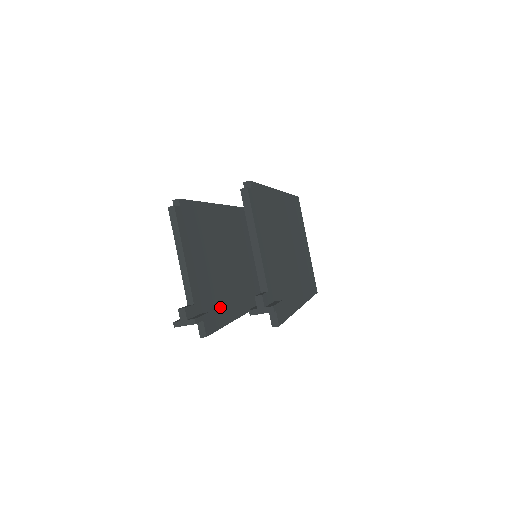
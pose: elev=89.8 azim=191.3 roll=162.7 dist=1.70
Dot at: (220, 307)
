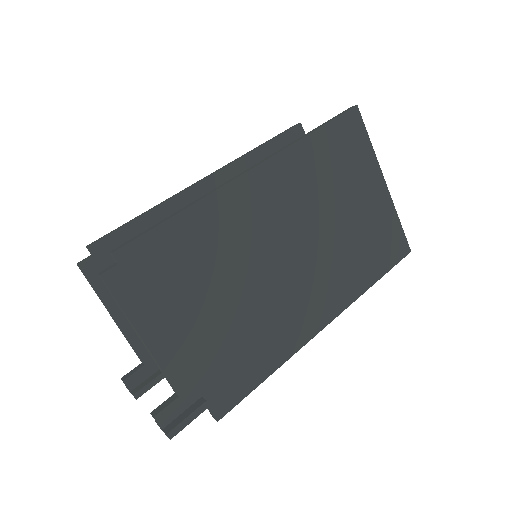
Dot at: occluded
